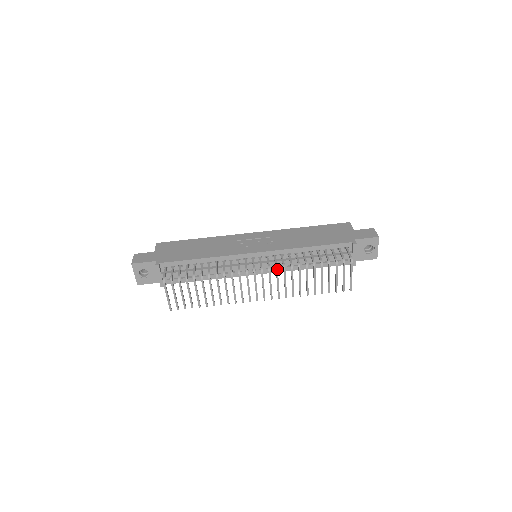
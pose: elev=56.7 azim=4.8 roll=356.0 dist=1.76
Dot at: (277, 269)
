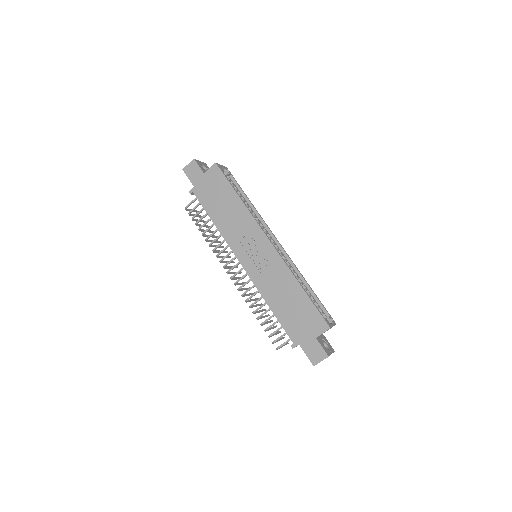
Dot at: (238, 290)
